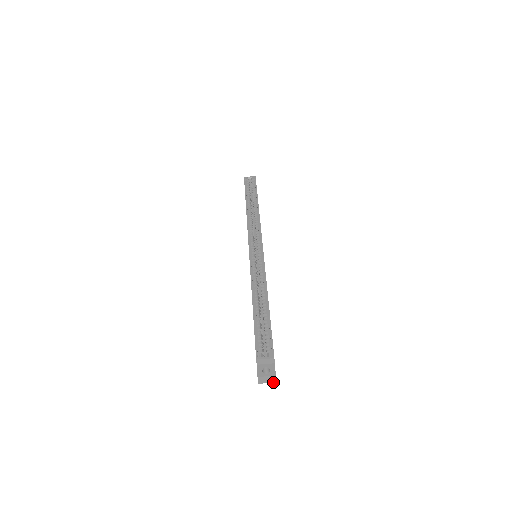
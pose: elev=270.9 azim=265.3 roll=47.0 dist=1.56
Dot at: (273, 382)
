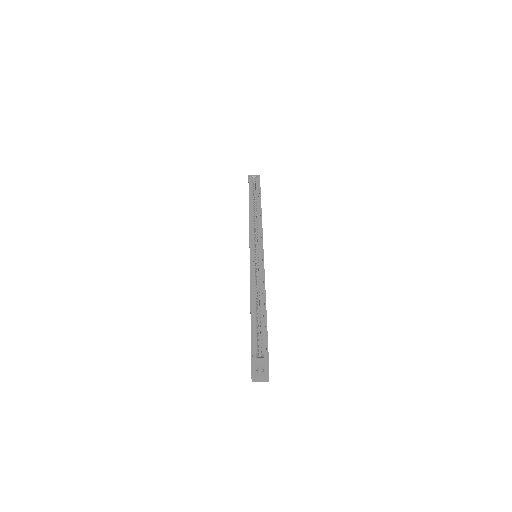
Dot at: occluded
